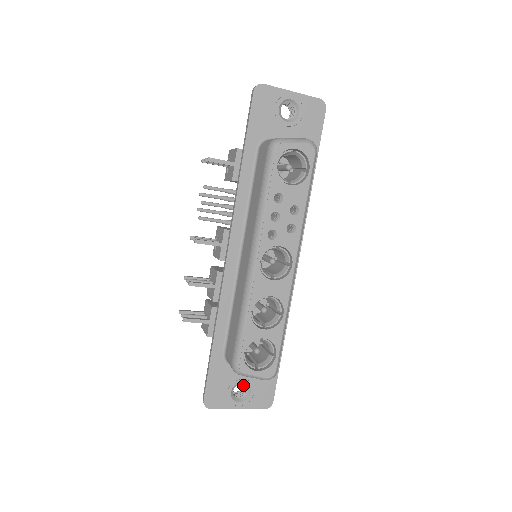
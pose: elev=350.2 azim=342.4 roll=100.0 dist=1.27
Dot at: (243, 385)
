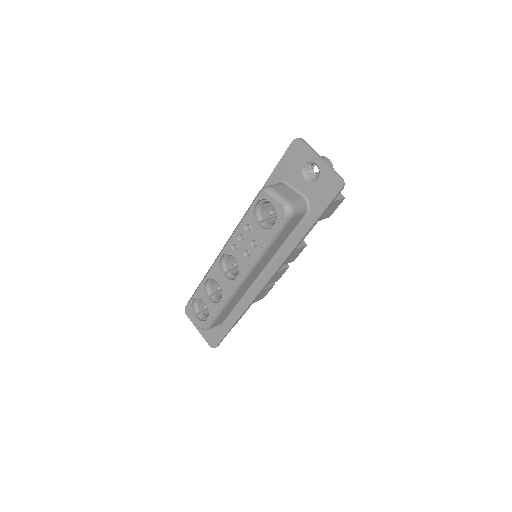
Dot at: occluded
